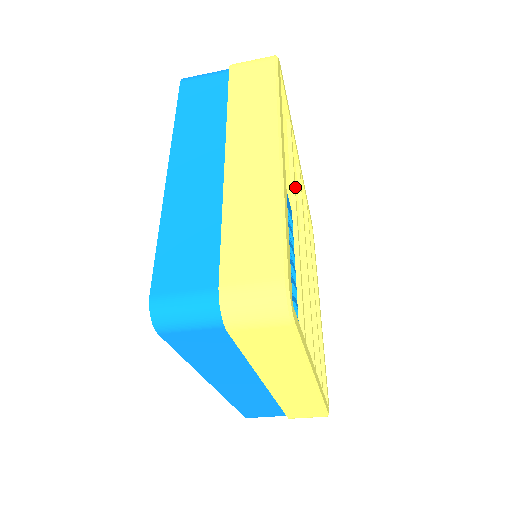
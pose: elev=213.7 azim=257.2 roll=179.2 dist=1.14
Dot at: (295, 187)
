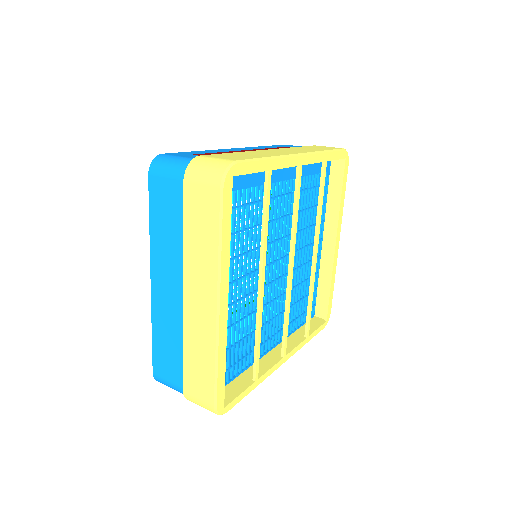
Dot at: (265, 255)
